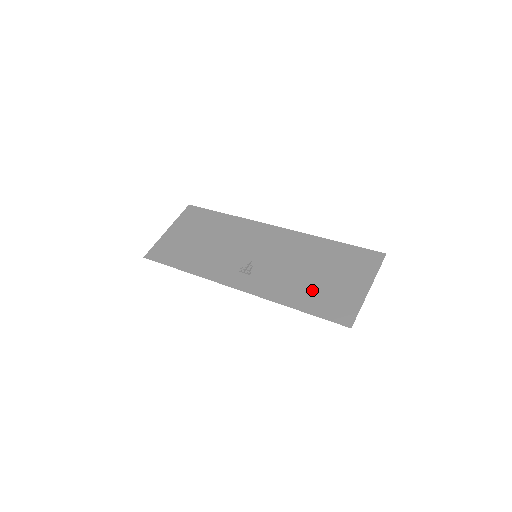
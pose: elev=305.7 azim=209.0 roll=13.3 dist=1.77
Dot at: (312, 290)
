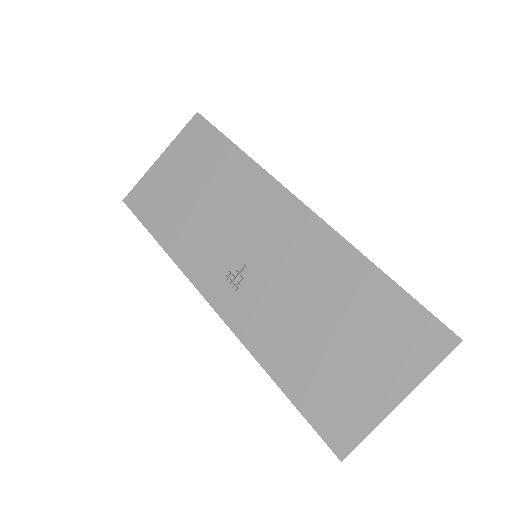
Dot at: (311, 361)
